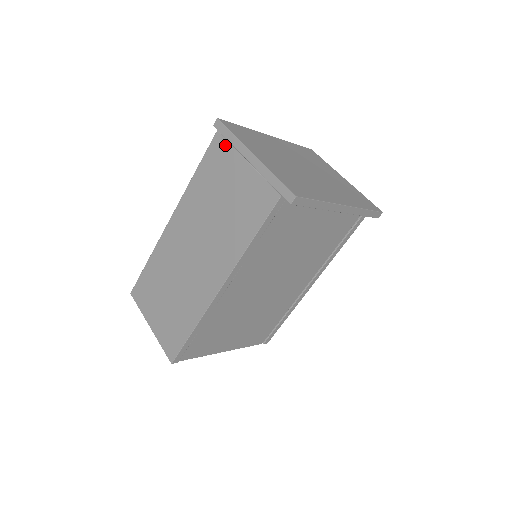
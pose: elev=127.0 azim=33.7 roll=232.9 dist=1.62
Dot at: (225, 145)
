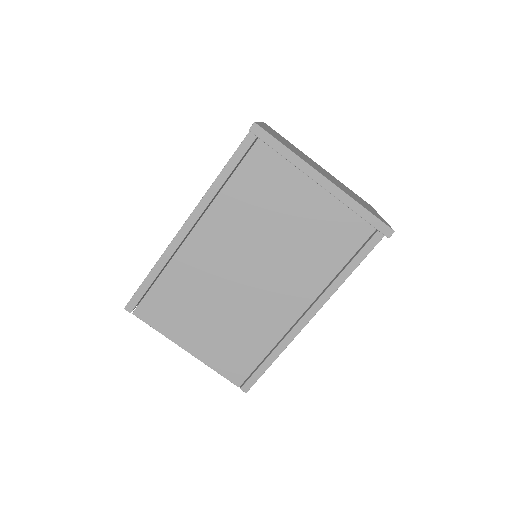
Dot at: occluded
